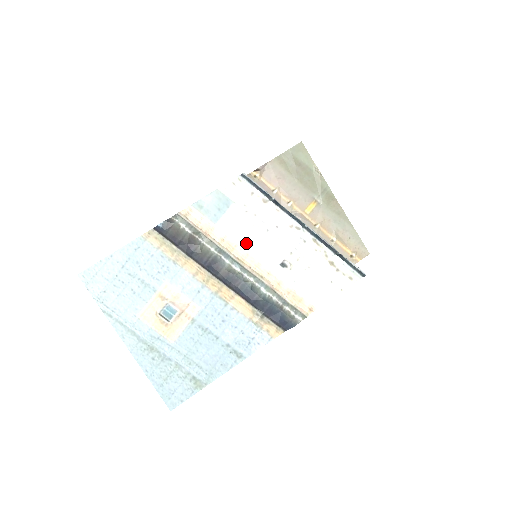
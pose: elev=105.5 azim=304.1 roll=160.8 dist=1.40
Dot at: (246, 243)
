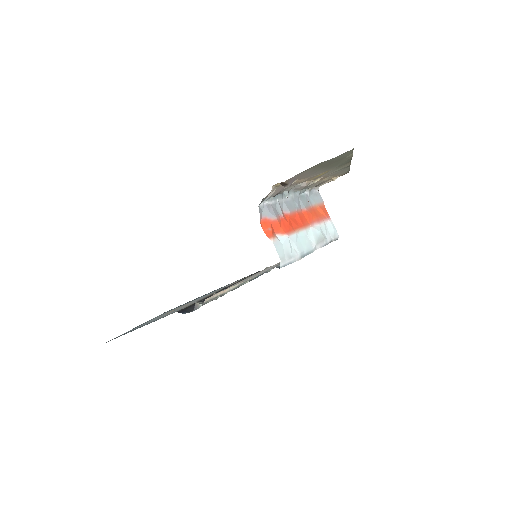
Dot at: occluded
